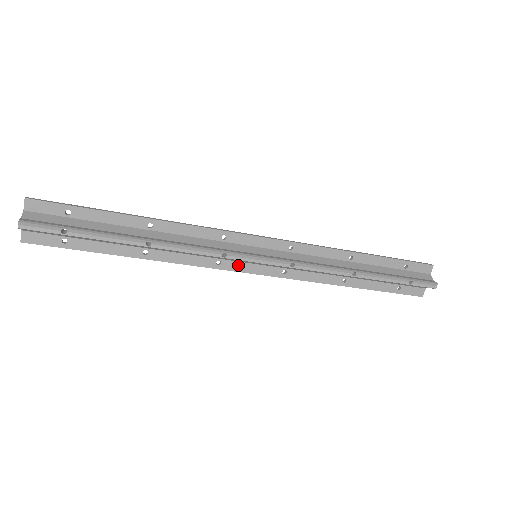
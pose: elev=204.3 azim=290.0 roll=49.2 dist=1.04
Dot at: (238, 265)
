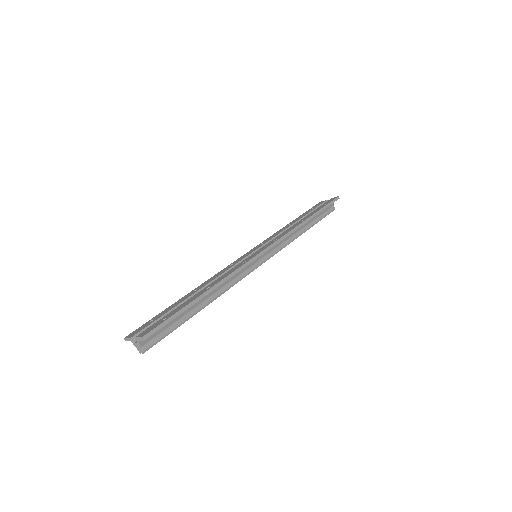
Dot at: occluded
